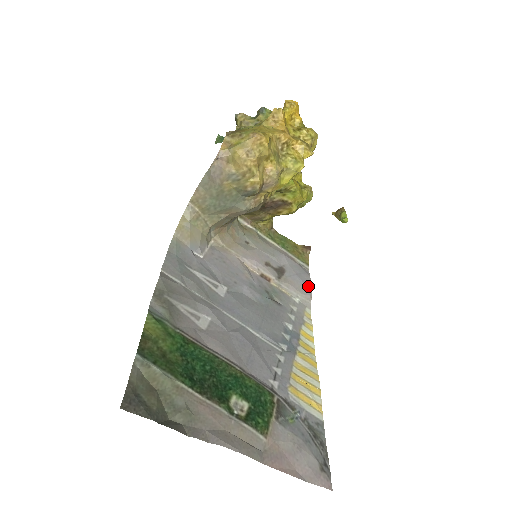
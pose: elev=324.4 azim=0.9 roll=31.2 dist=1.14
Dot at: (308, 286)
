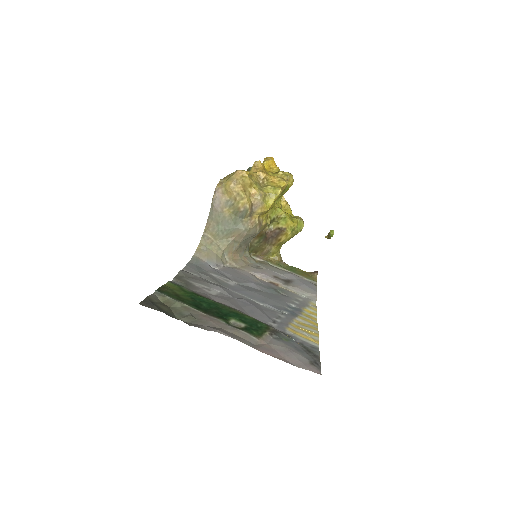
Dot at: (314, 289)
